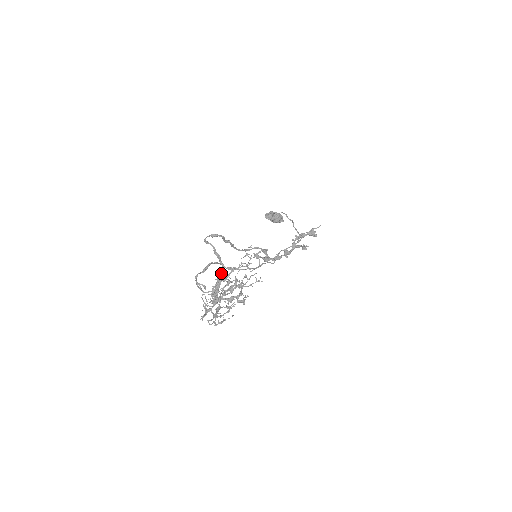
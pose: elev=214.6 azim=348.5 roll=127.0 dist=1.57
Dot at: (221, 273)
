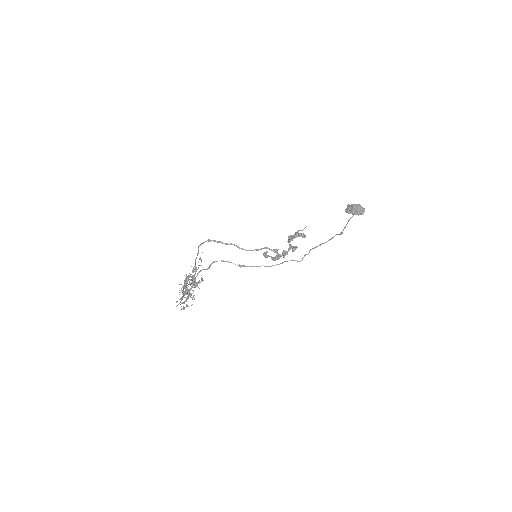
Dot at: (195, 271)
